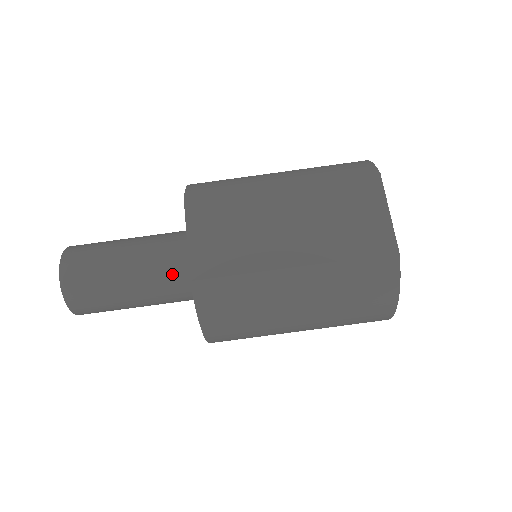
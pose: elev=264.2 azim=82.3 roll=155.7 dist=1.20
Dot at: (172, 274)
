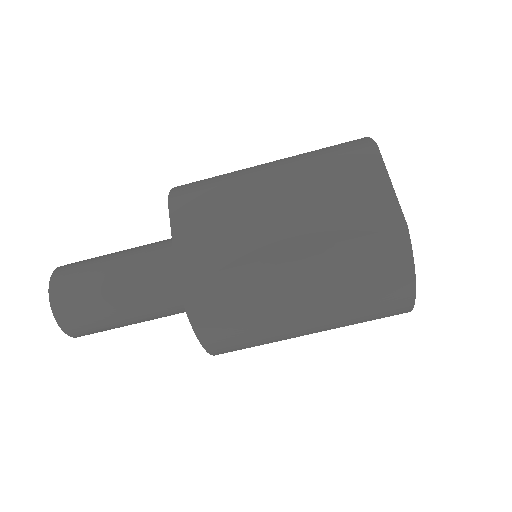
Dot at: (164, 281)
